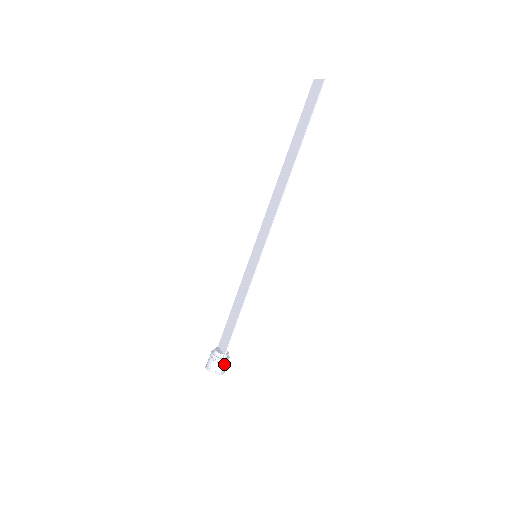
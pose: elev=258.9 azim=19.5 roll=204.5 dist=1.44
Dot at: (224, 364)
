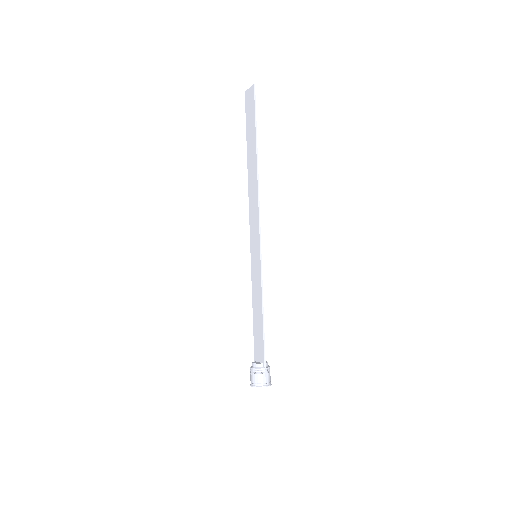
Dot at: (267, 373)
